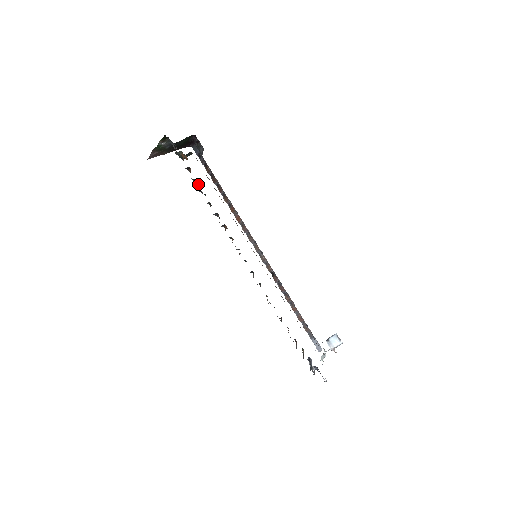
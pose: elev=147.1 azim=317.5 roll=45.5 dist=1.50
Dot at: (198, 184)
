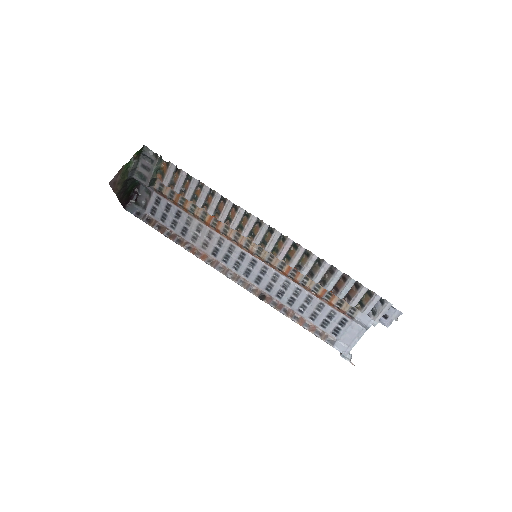
Dot at: (183, 189)
